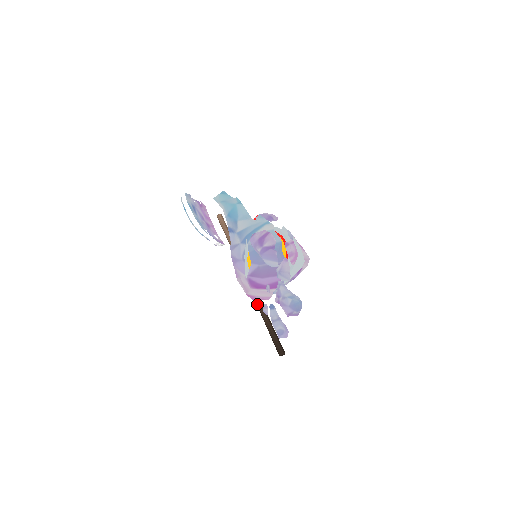
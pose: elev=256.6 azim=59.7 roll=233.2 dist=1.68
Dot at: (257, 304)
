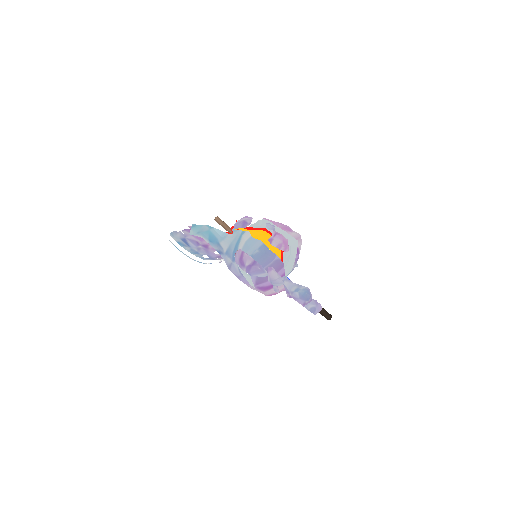
Dot at: occluded
